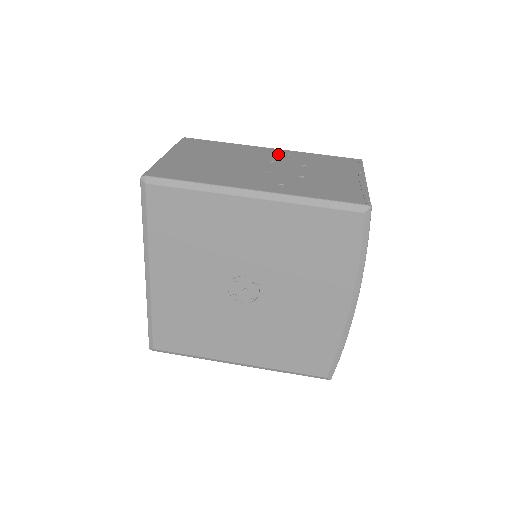
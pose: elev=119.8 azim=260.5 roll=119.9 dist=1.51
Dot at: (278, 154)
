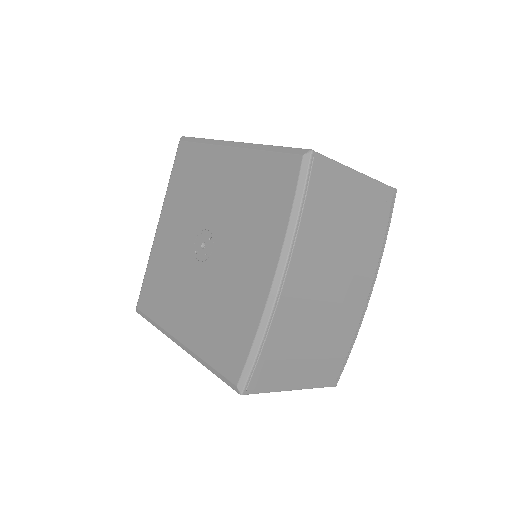
Dot at: occluded
